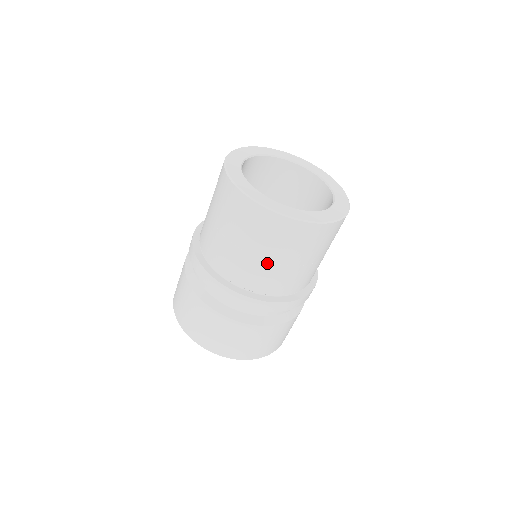
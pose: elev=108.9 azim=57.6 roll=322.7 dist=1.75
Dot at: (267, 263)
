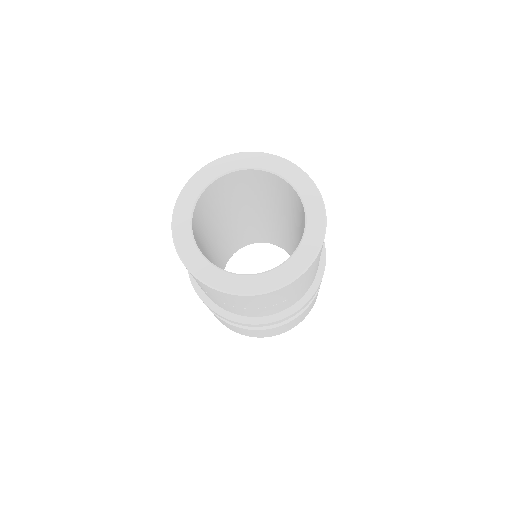
Dot at: (252, 309)
